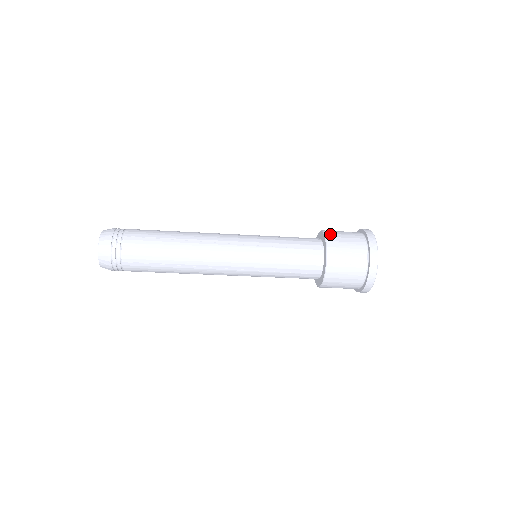
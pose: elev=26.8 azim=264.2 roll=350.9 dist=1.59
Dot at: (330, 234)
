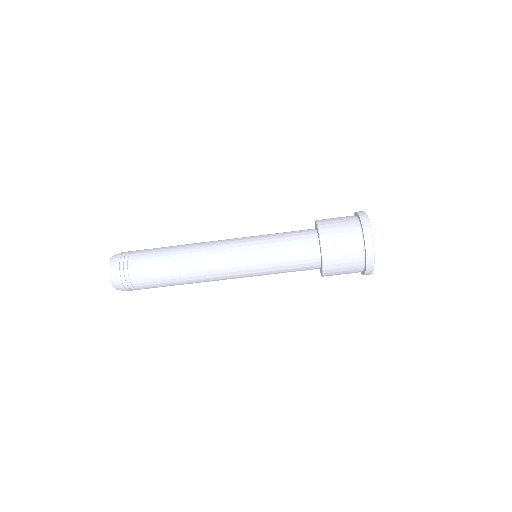
Dot at: occluded
